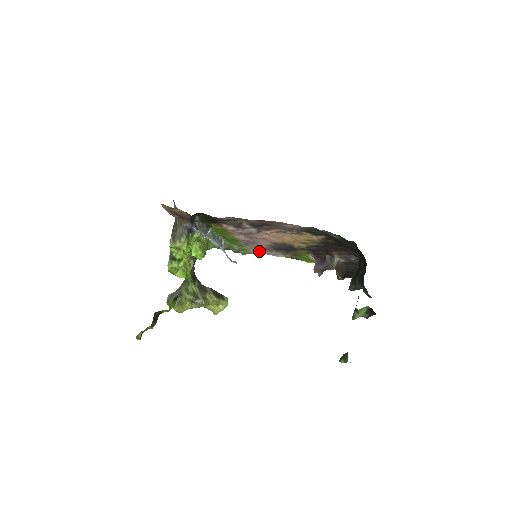
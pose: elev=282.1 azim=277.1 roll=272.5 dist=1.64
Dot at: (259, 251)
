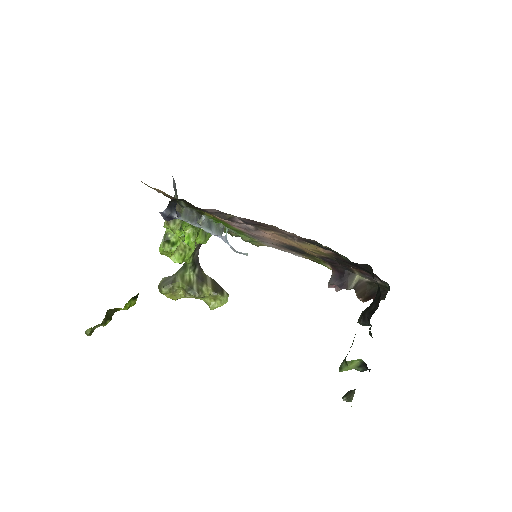
Dot at: (273, 246)
